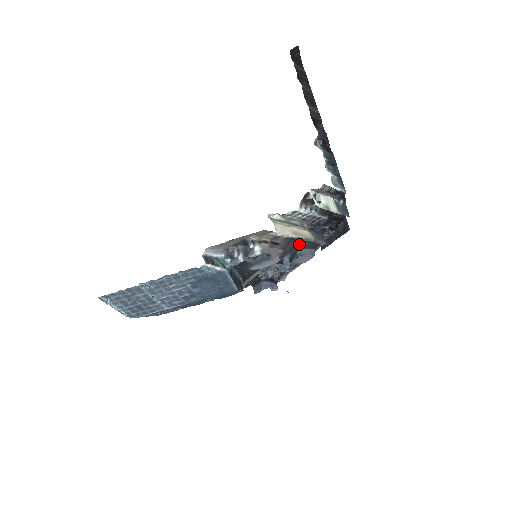
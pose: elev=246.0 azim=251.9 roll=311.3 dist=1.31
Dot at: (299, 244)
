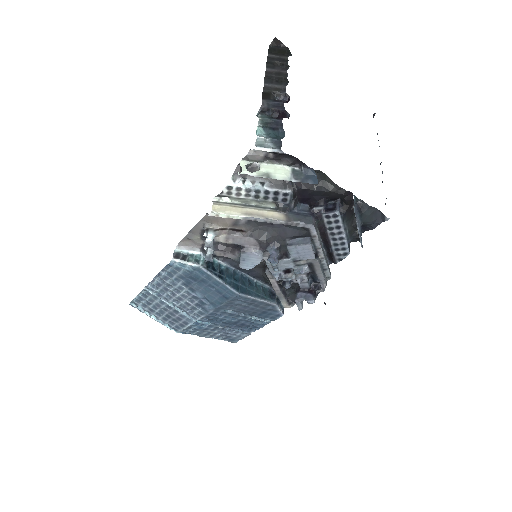
Dot at: (280, 231)
